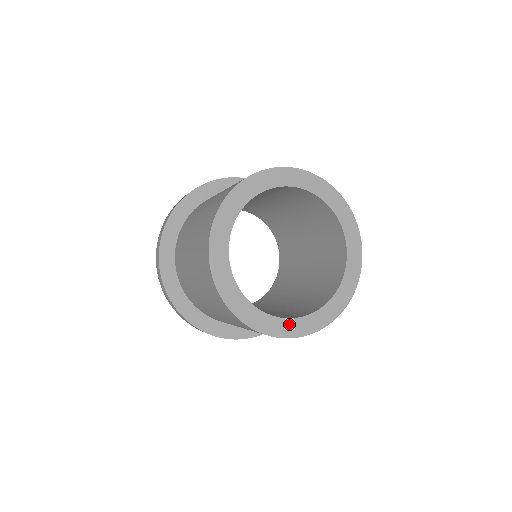
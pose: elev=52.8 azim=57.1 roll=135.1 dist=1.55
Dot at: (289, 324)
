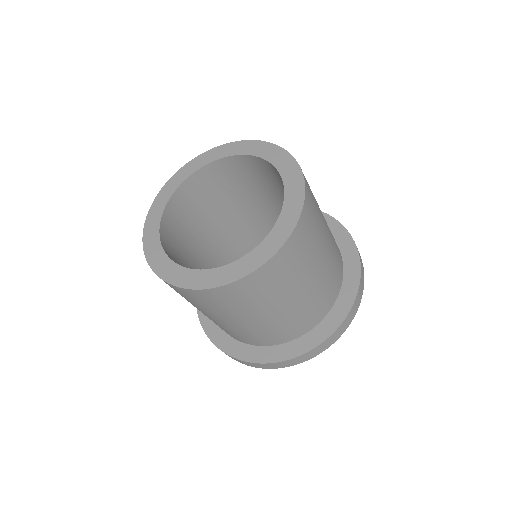
Dot at: (250, 258)
